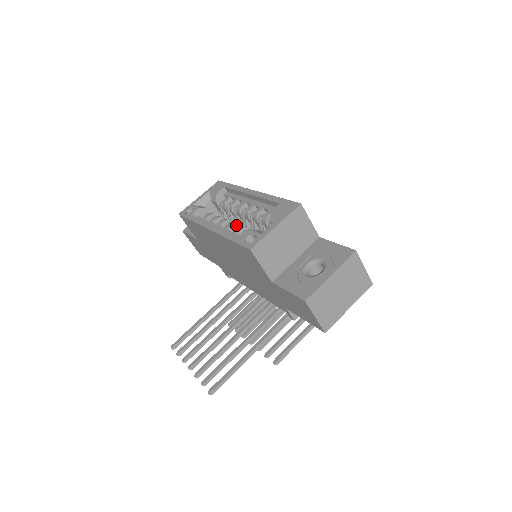
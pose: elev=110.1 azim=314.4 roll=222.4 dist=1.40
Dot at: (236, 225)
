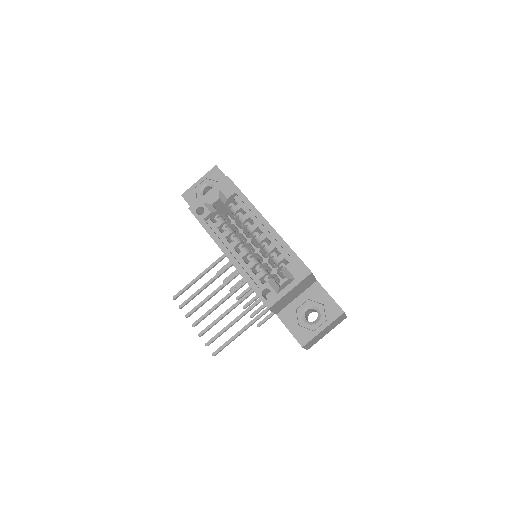
Dot at: (249, 253)
